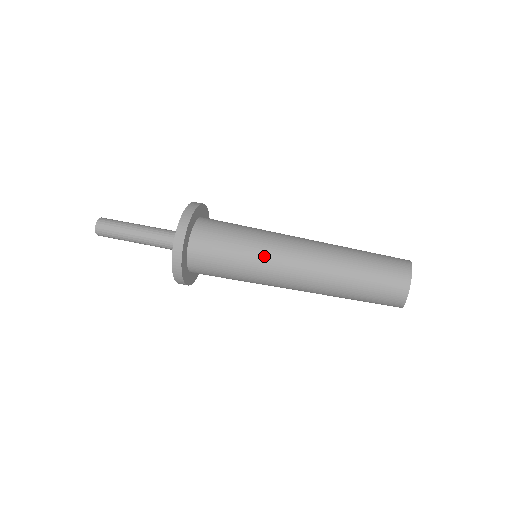
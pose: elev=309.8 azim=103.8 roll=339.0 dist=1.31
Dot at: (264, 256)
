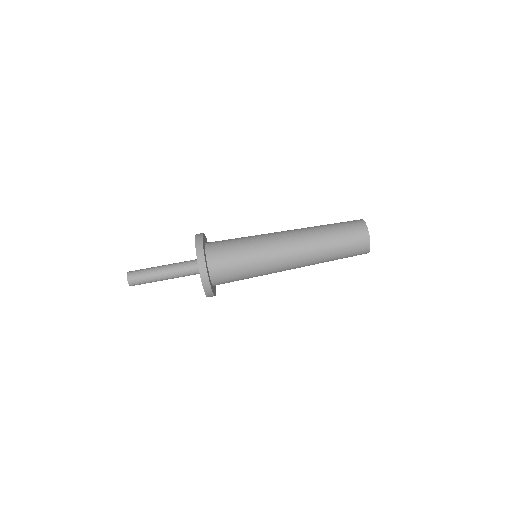
Dot at: occluded
